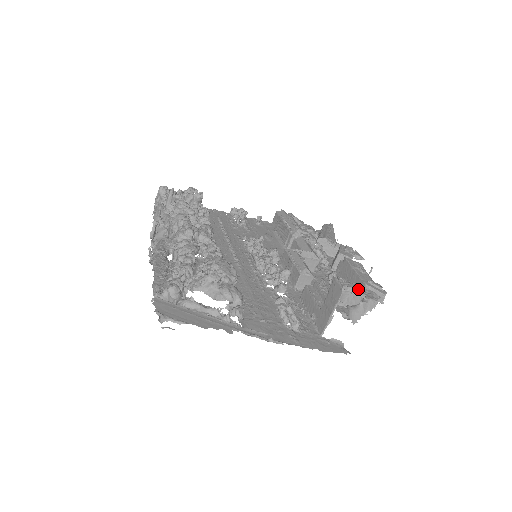
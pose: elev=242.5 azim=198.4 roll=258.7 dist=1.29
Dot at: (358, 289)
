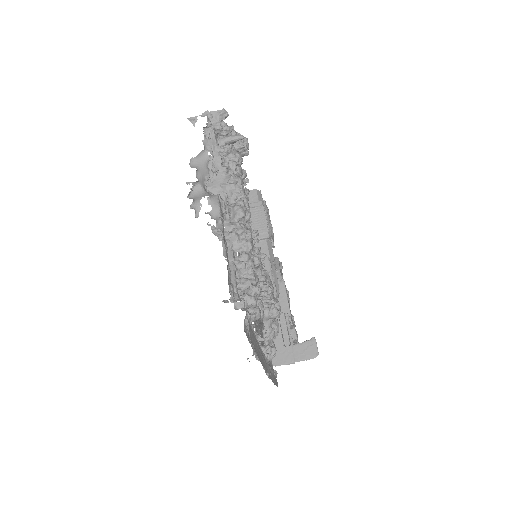
Dot at: occluded
